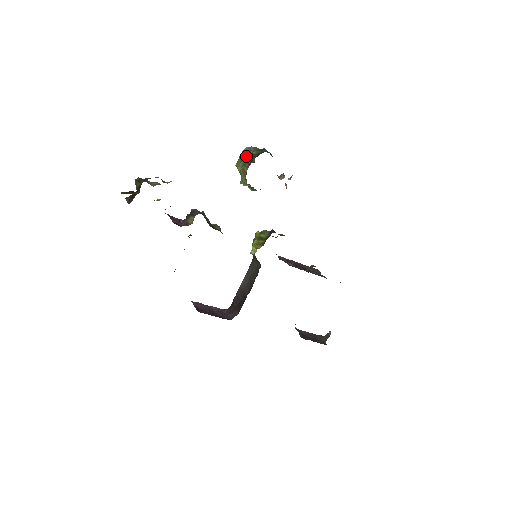
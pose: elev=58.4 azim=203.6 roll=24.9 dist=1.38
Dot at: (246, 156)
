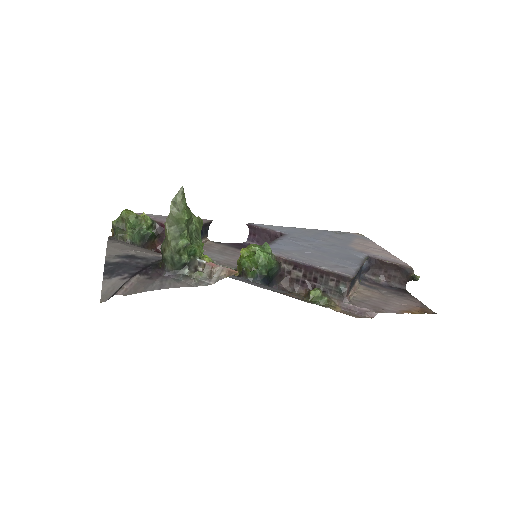
Dot at: occluded
